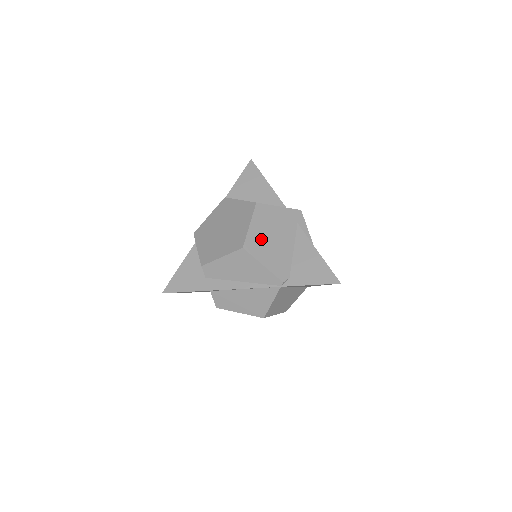
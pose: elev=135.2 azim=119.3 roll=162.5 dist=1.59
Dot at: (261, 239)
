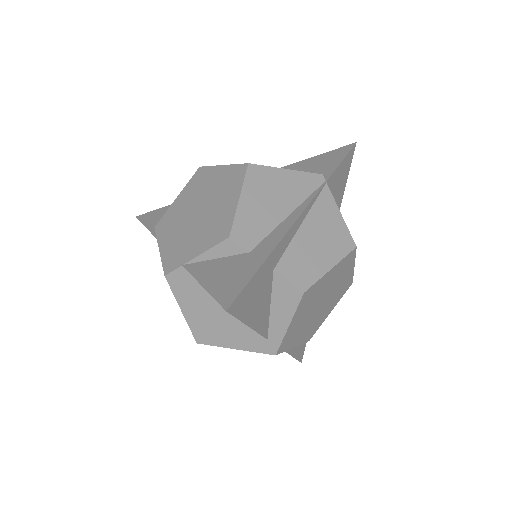
Dot at: occluded
